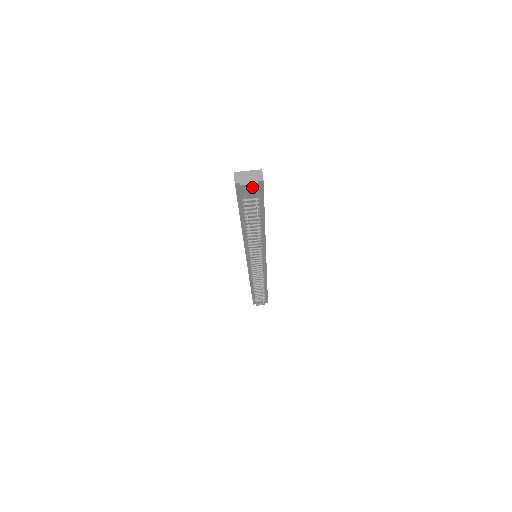
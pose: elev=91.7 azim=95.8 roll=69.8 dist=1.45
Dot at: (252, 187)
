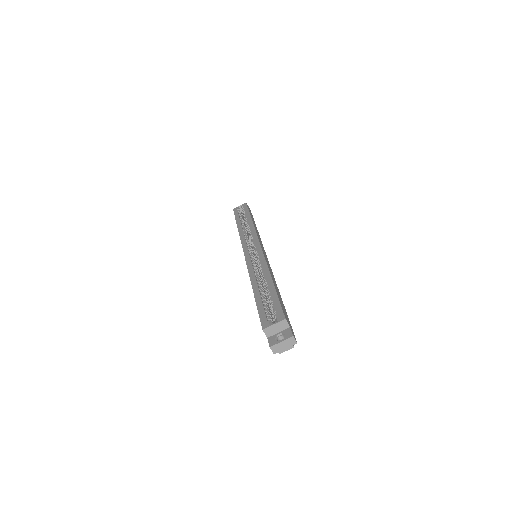
Dot at: occluded
